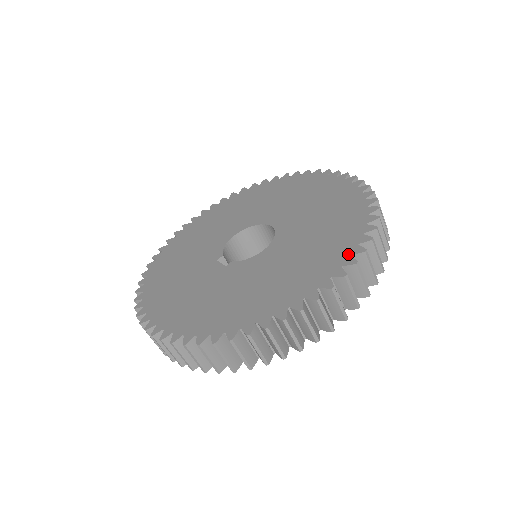
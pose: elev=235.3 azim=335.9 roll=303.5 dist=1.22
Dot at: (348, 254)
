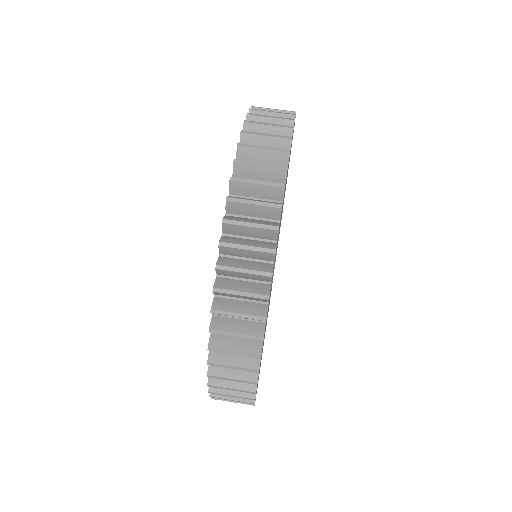
Dot at: occluded
